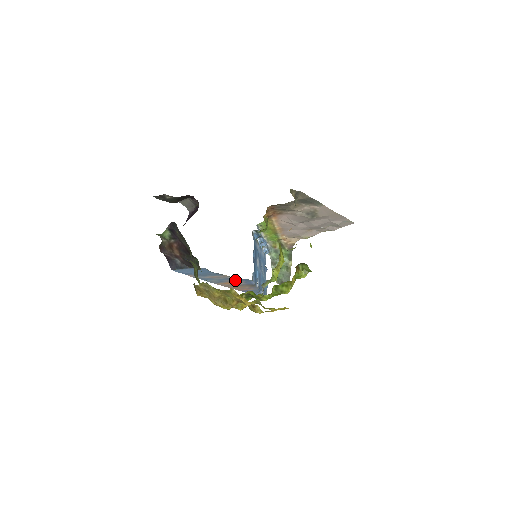
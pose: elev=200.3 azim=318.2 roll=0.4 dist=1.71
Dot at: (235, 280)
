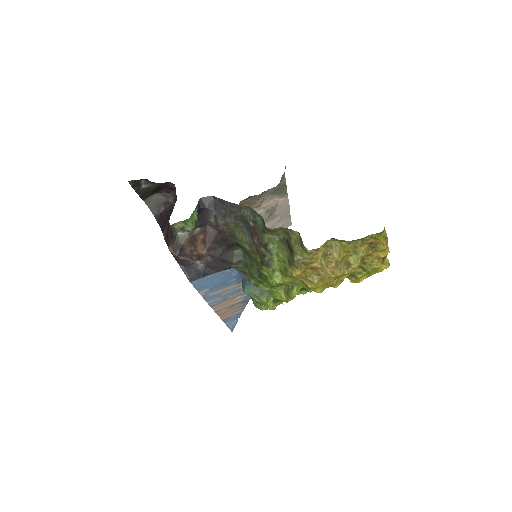
Dot at: (239, 294)
